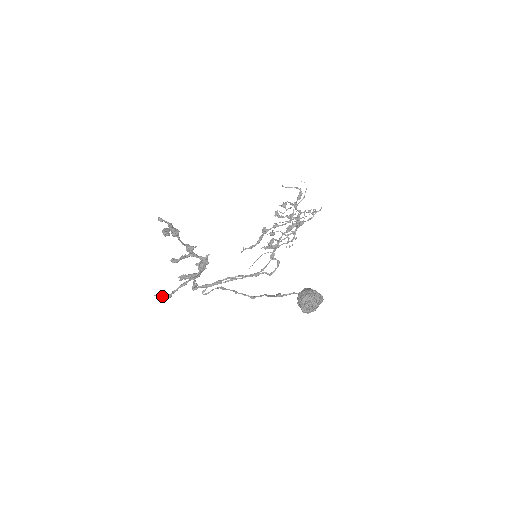
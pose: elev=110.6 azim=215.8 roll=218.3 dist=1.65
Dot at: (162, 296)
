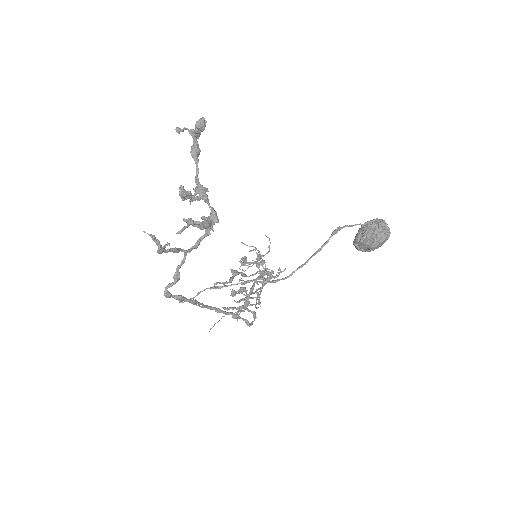
Dot at: (154, 238)
